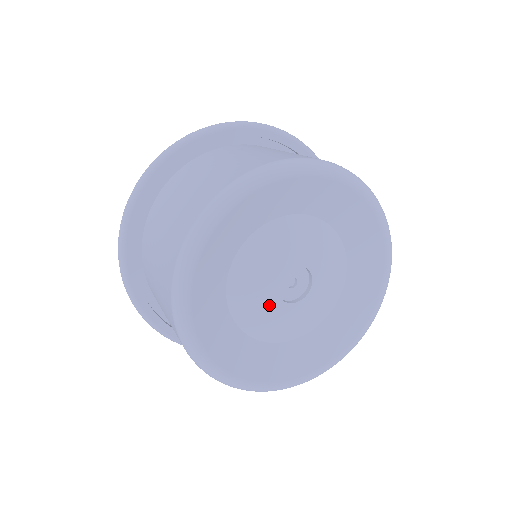
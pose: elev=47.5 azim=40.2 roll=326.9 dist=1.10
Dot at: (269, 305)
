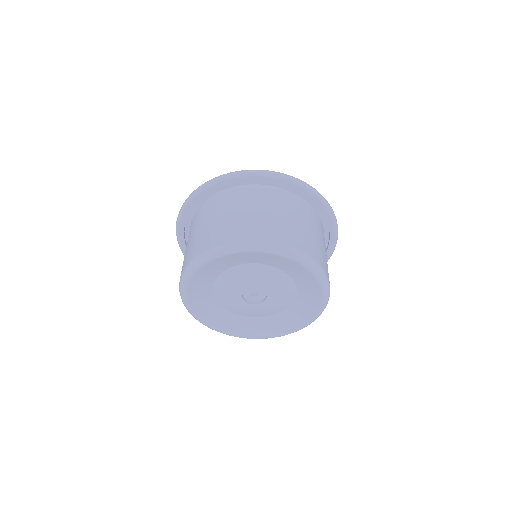
Dot at: (251, 308)
